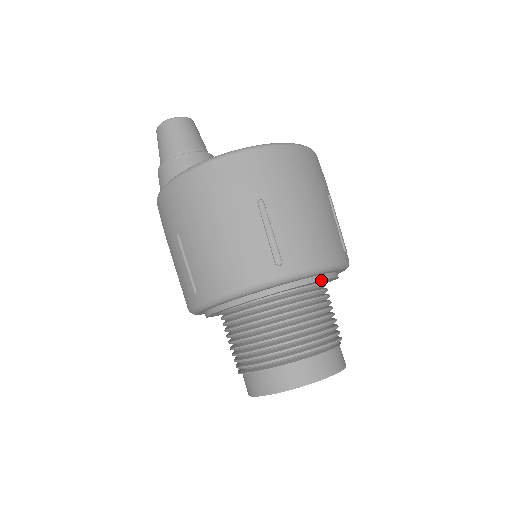
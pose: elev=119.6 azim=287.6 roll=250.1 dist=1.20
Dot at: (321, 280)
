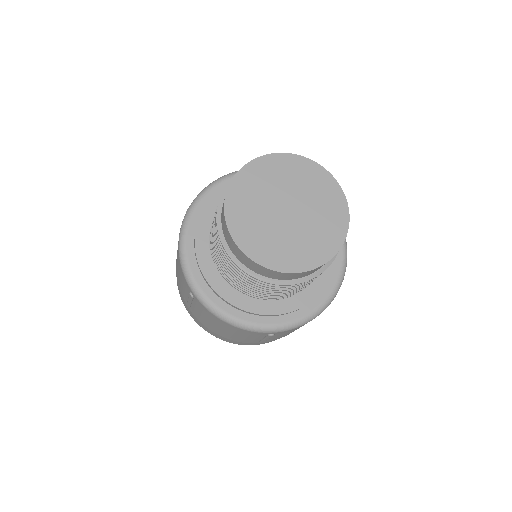
Dot at: occluded
